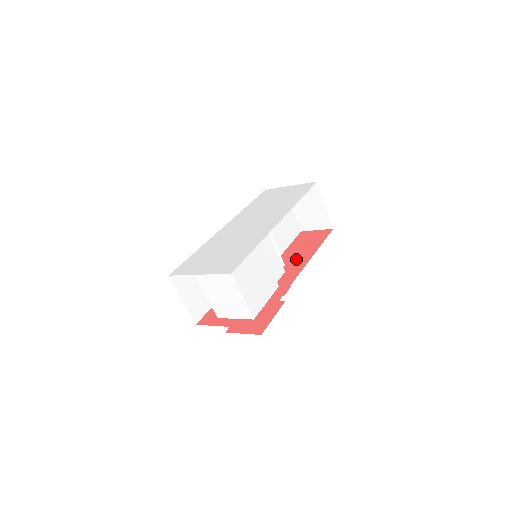
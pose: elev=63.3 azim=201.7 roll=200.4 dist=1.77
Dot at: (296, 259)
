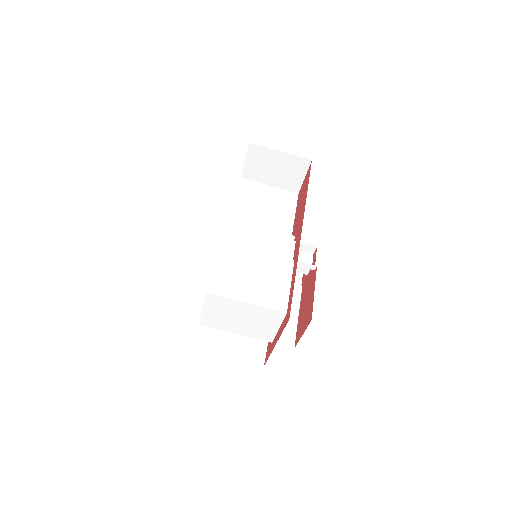
Dot at: (299, 221)
